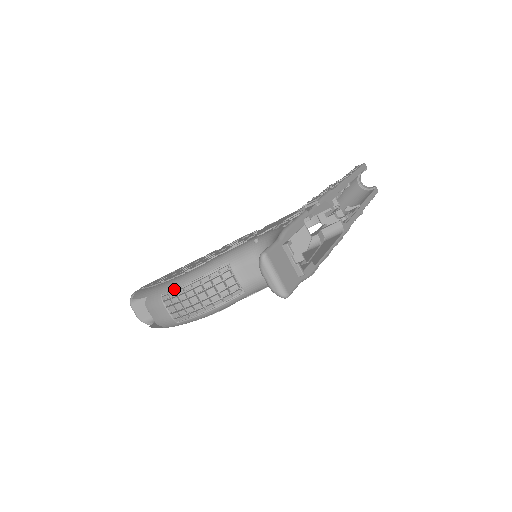
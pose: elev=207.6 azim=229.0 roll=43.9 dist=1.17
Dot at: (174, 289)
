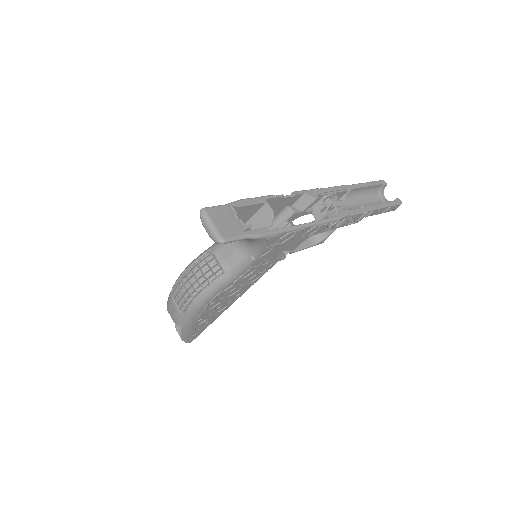
Dot at: (177, 281)
